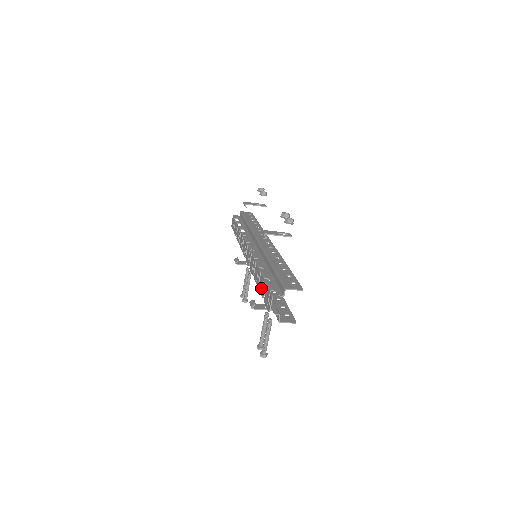
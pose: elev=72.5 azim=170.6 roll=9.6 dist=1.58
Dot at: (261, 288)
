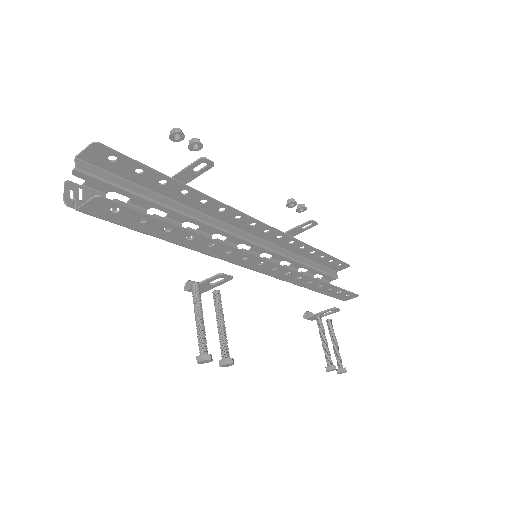
Dot at: occluded
